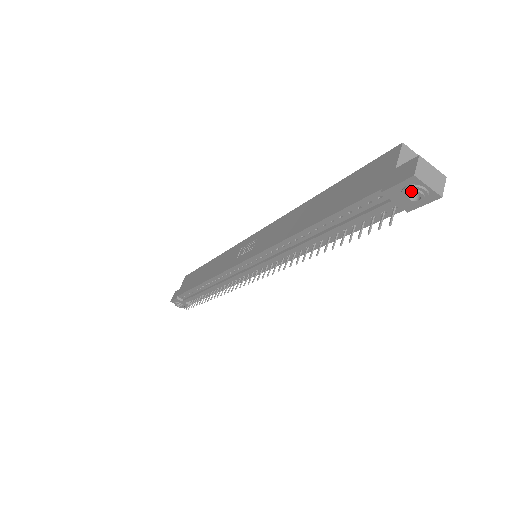
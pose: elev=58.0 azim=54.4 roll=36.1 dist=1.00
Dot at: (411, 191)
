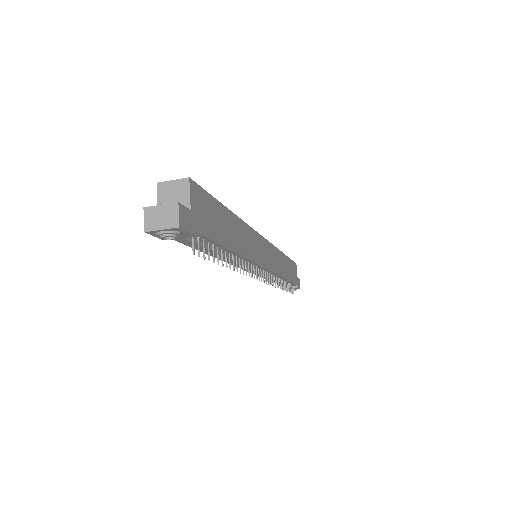
Dot at: (160, 238)
